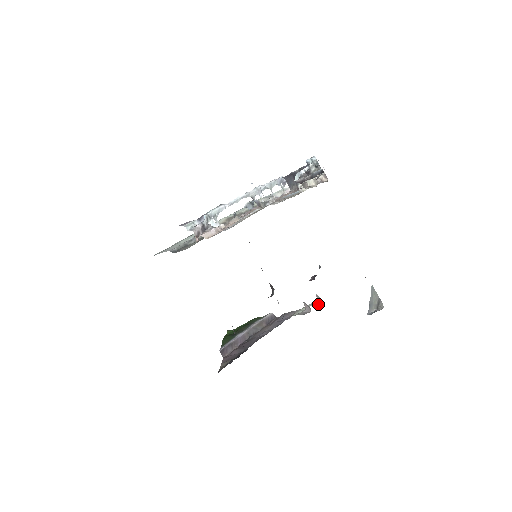
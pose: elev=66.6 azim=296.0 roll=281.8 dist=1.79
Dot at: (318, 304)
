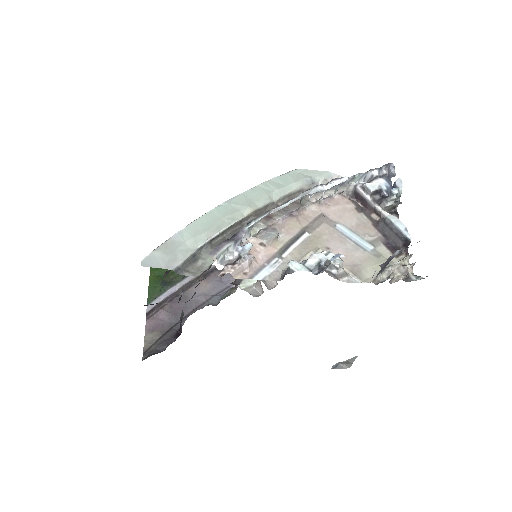
Dot at: (271, 285)
